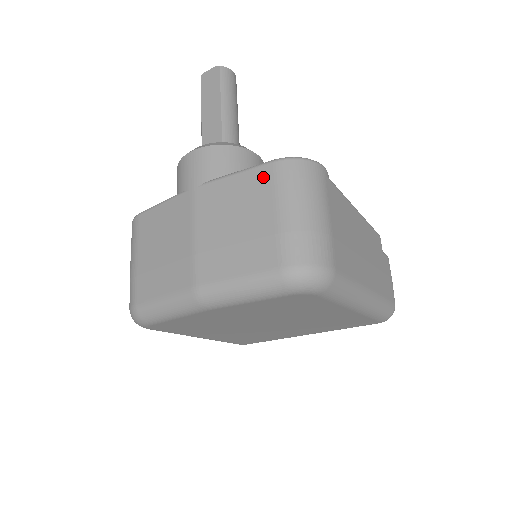
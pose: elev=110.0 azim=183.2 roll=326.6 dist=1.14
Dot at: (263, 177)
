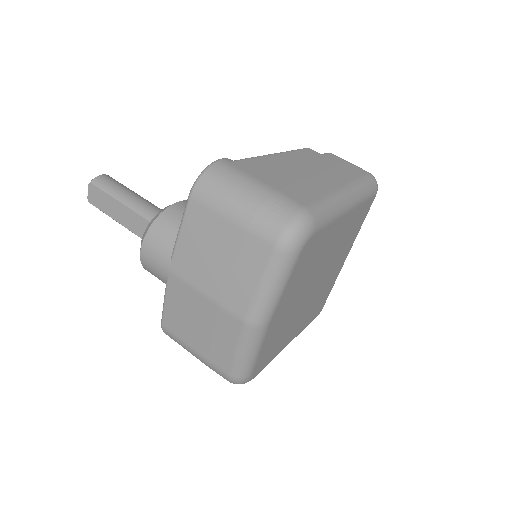
Dot at: (197, 212)
